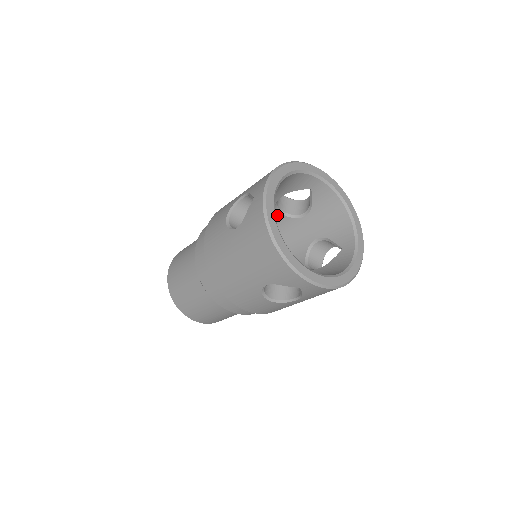
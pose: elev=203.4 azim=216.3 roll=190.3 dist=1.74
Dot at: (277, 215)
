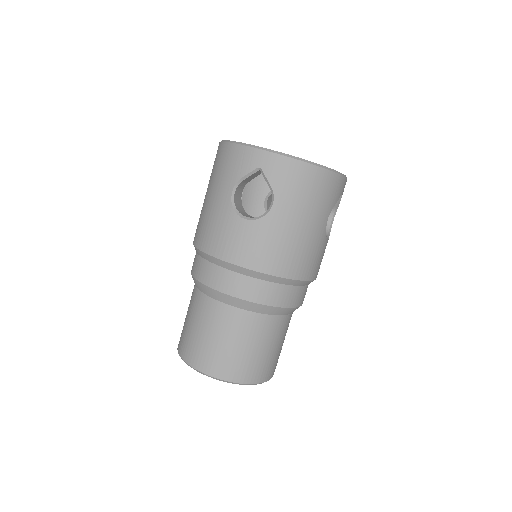
Dot at: occluded
